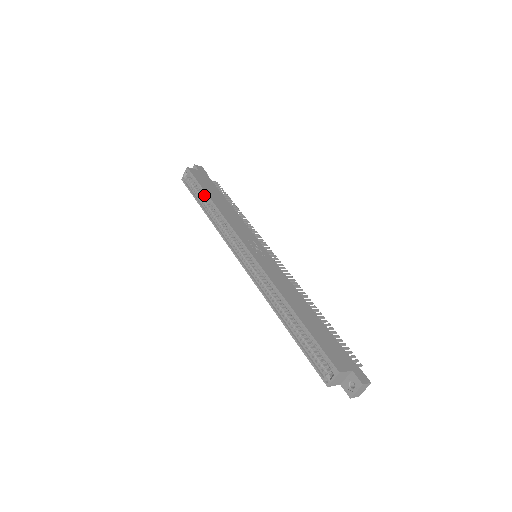
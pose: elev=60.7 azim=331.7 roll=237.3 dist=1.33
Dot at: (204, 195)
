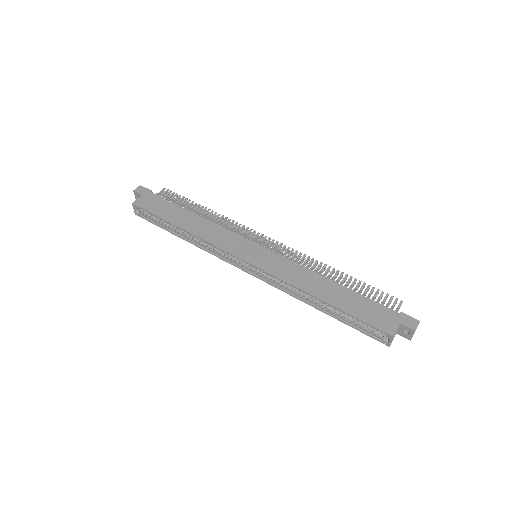
Dot at: occluded
